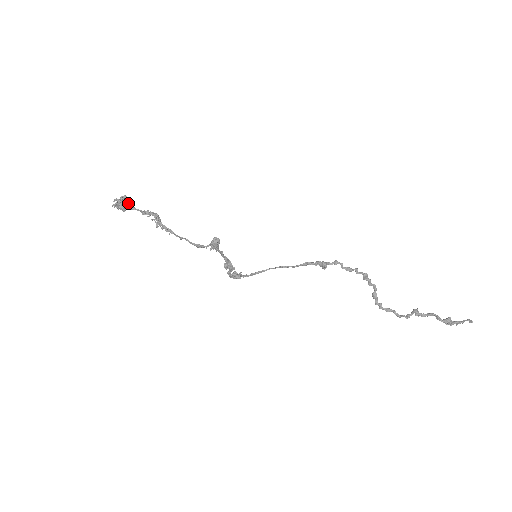
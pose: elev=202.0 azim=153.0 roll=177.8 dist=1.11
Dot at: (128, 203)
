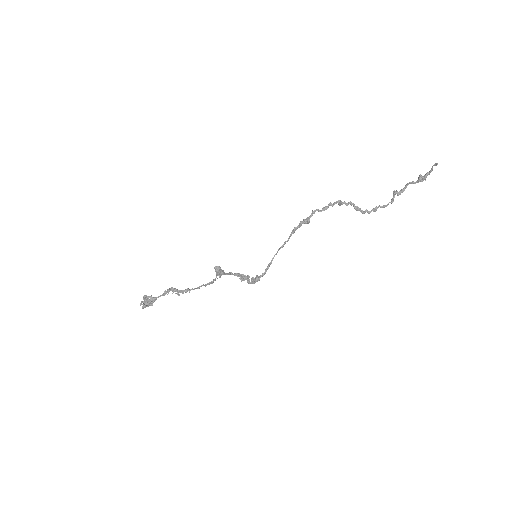
Dot at: (150, 298)
